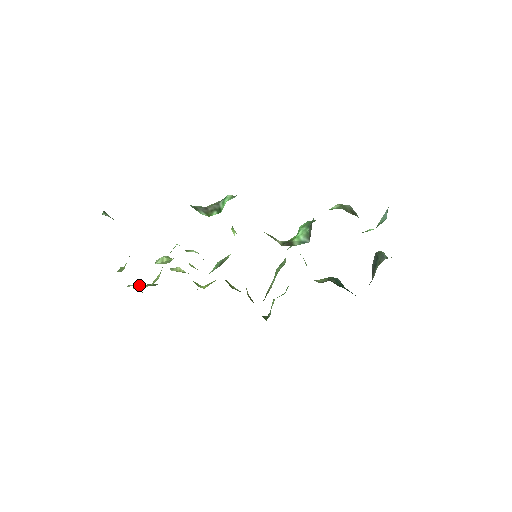
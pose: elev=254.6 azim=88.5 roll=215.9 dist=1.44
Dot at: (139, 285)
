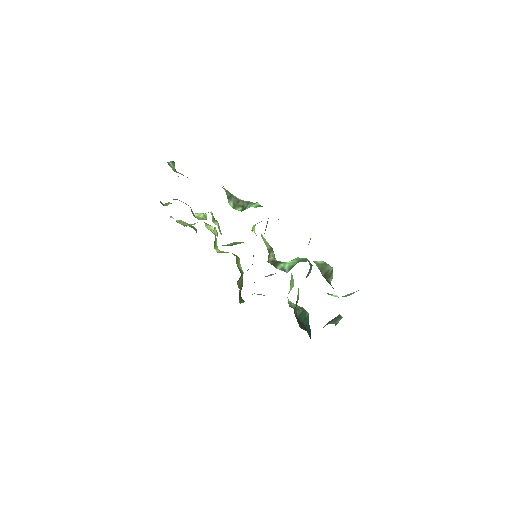
Dot at: occluded
